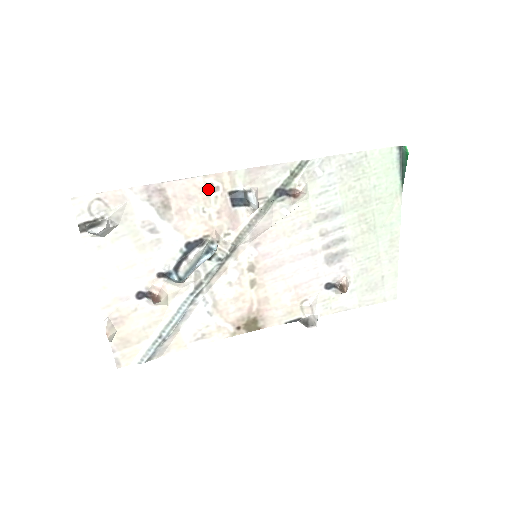
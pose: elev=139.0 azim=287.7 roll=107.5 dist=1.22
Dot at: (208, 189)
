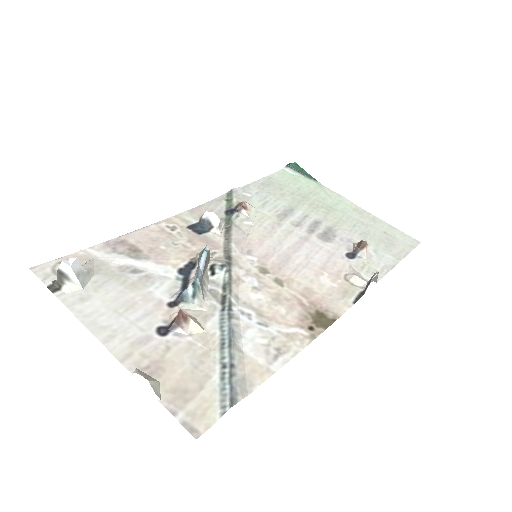
Dot at: (166, 230)
